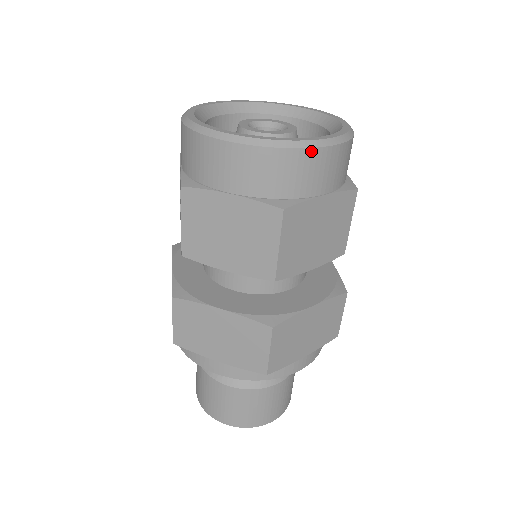
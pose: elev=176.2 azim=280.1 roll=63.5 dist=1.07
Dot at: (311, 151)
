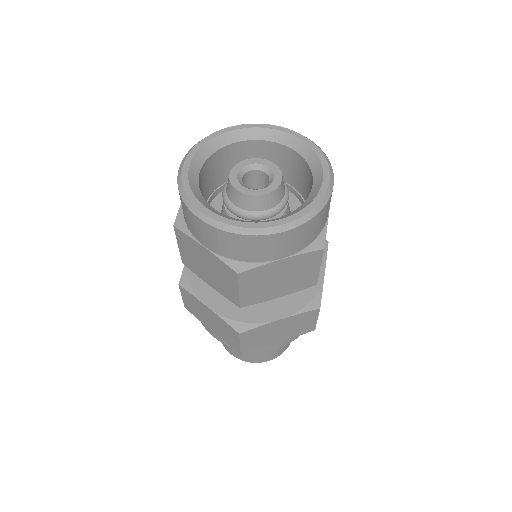
Dot at: (262, 237)
